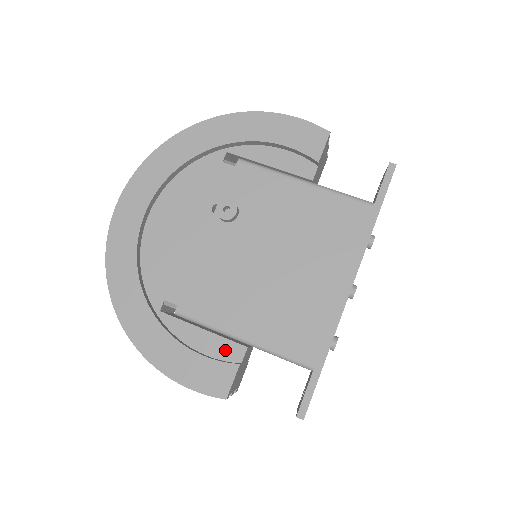
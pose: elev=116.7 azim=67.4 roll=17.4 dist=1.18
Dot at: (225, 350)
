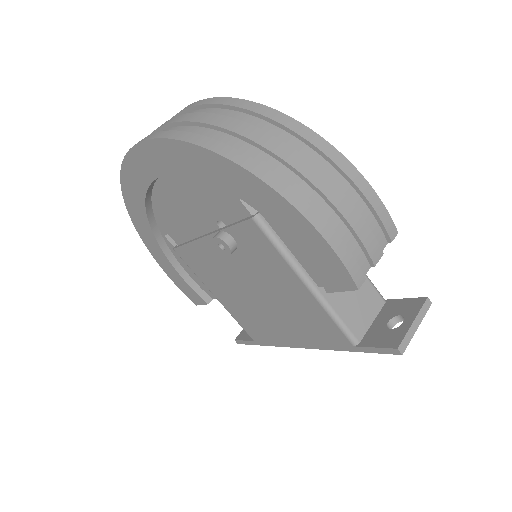
Dot at: (204, 287)
